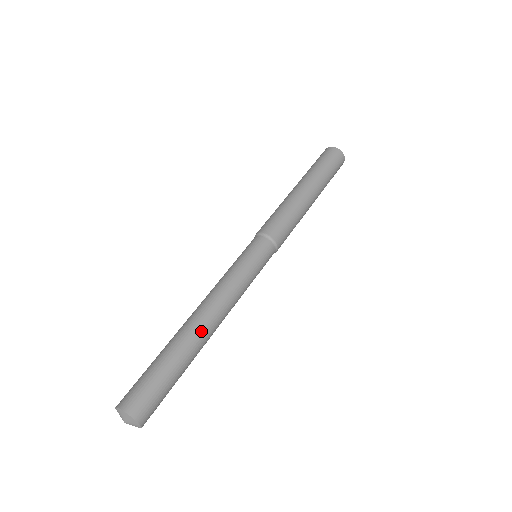
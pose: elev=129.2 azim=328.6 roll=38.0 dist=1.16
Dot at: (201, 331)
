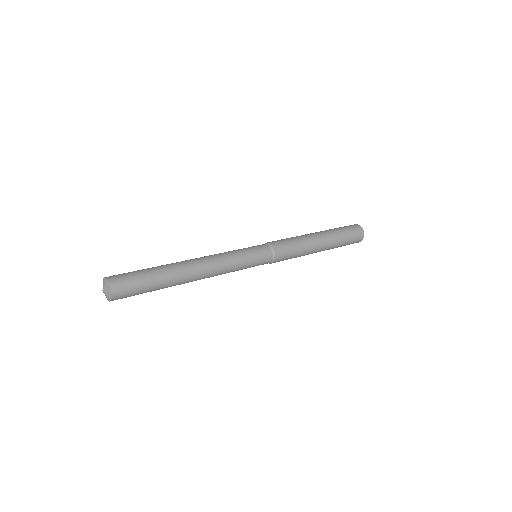
Dot at: (180, 262)
